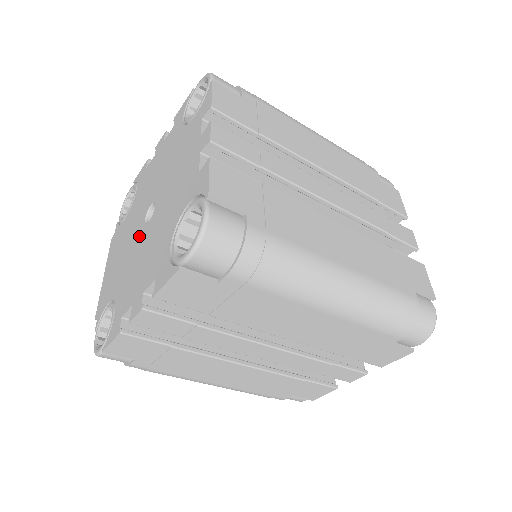
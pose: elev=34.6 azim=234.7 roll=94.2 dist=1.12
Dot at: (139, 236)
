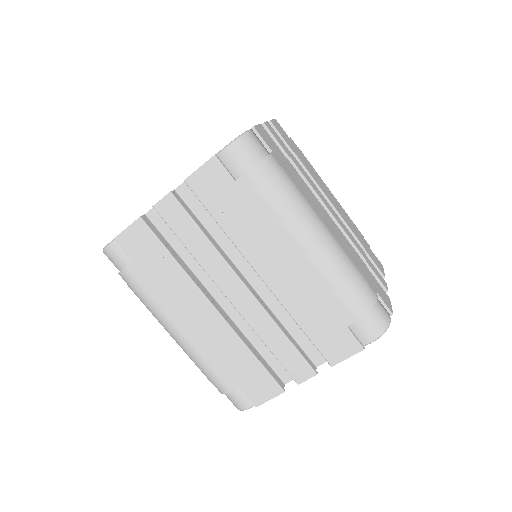
Dot at: occluded
